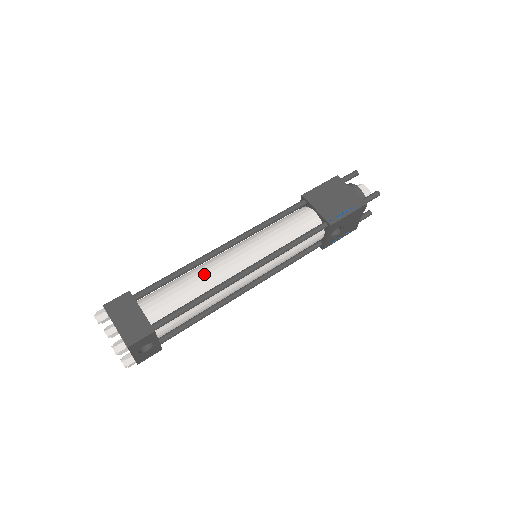
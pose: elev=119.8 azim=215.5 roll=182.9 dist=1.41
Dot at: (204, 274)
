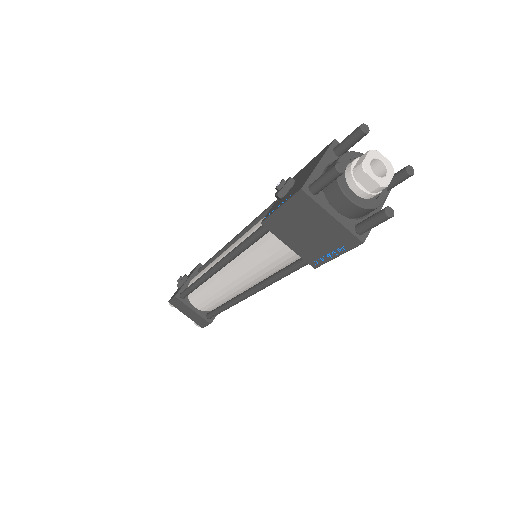
Dot at: (216, 291)
